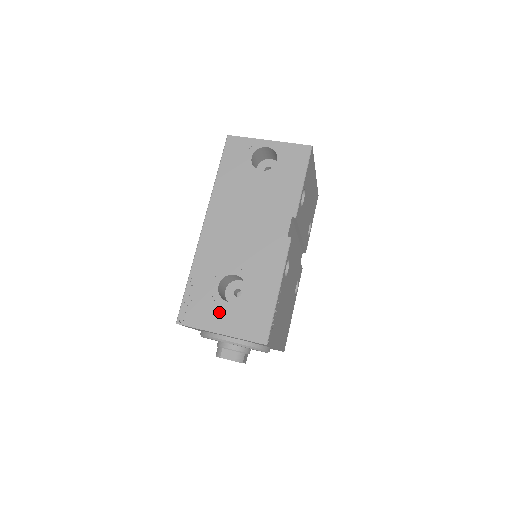
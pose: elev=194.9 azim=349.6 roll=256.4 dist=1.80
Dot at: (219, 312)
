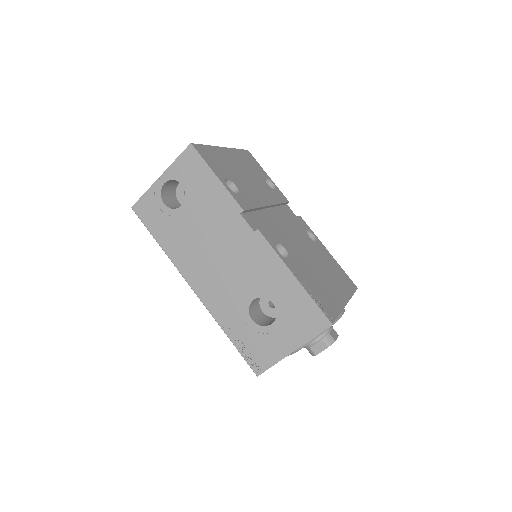
Dot at: (274, 338)
